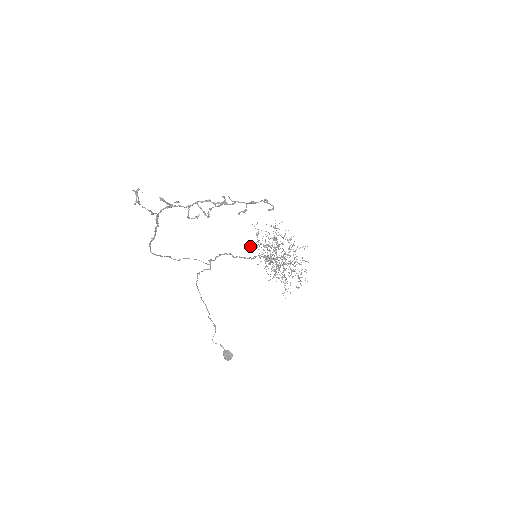
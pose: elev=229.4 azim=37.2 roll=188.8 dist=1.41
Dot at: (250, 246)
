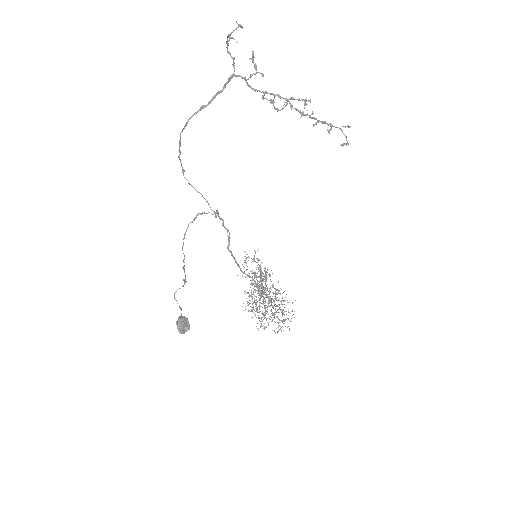
Dot at: occluded
